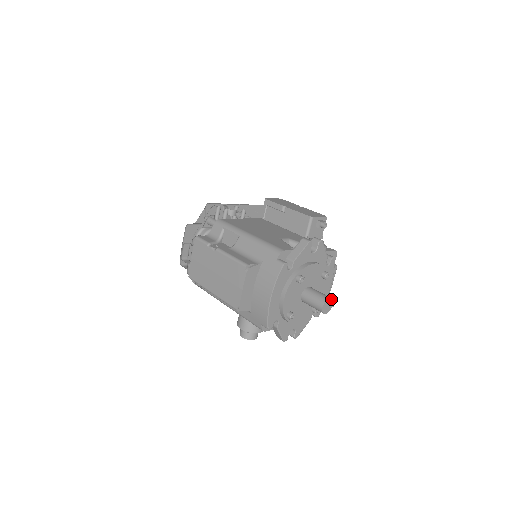
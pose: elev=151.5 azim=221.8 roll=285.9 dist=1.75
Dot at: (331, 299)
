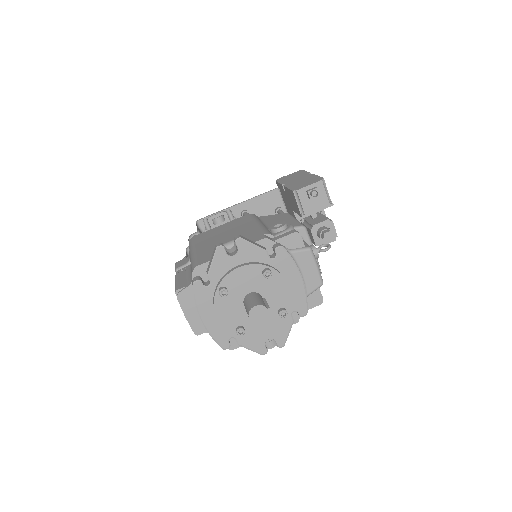
Dot at: (259, 306)
